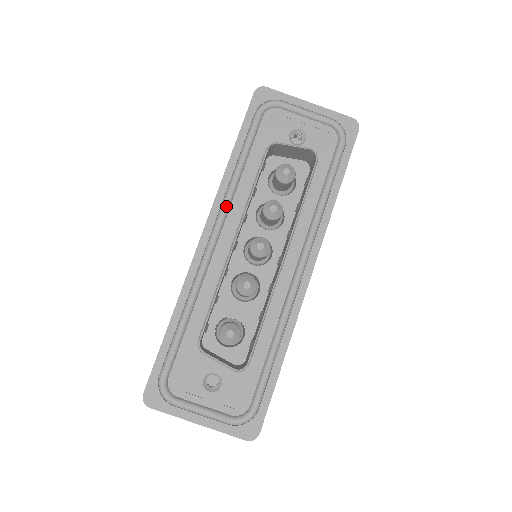
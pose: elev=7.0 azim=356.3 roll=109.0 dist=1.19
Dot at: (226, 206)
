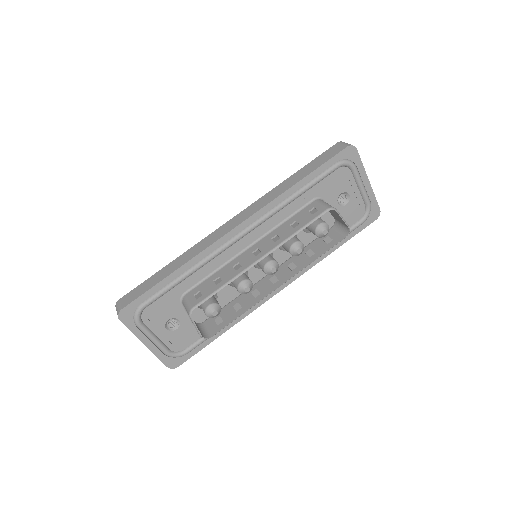
Dot at: (268, 217)
